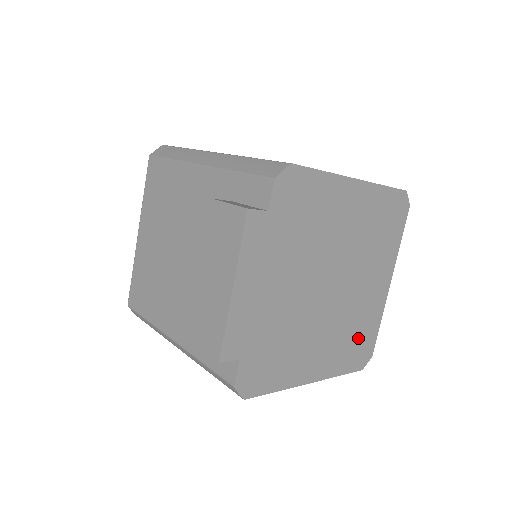
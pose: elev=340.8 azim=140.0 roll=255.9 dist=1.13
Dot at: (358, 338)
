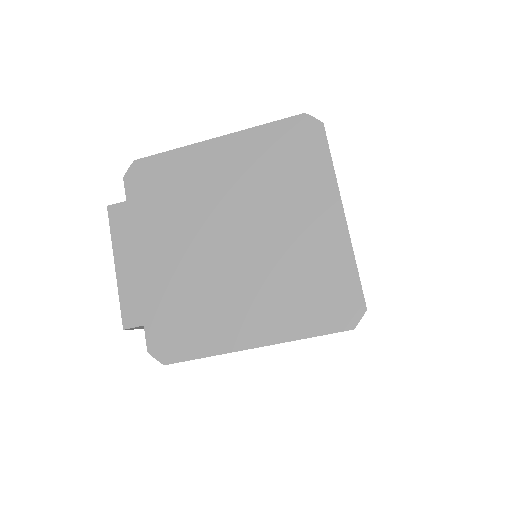
Dot at: (317, 288)
